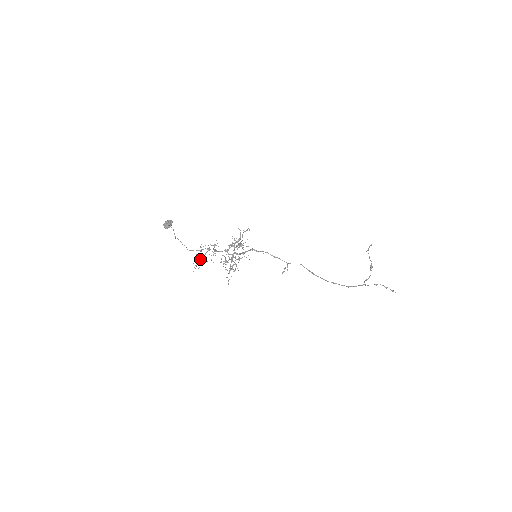
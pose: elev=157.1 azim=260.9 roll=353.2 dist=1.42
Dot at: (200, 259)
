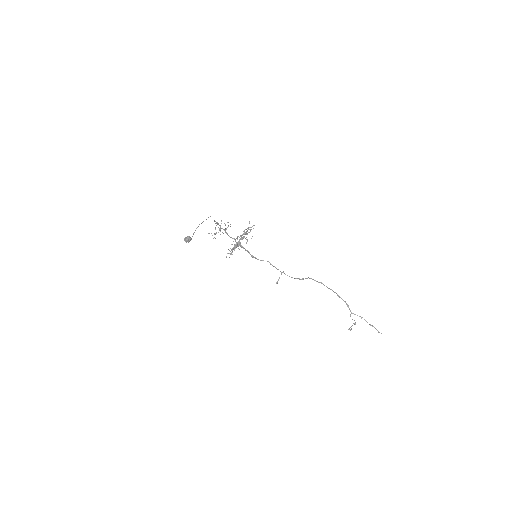
Dot at: occluded
